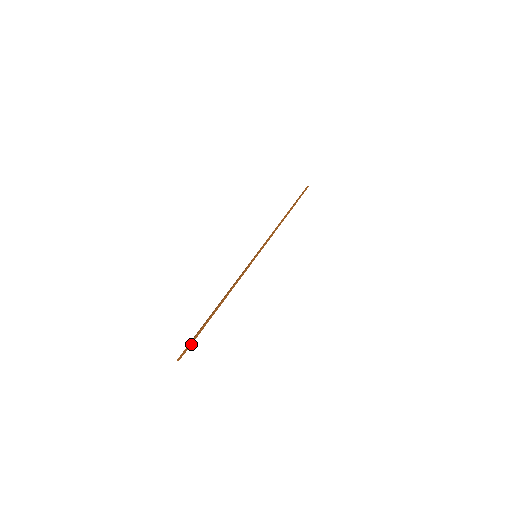
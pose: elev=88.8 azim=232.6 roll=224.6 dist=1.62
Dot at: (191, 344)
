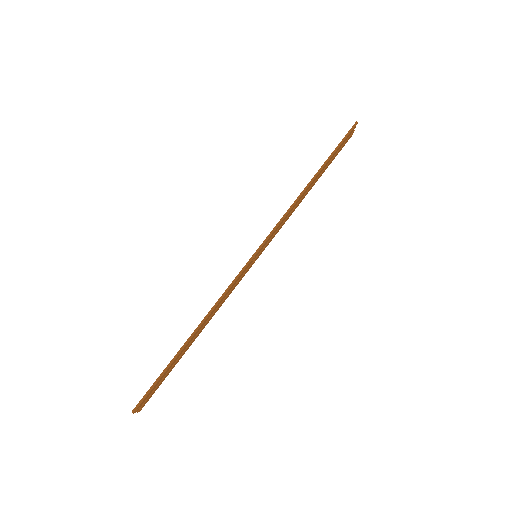
Dot at: (142, 401)
